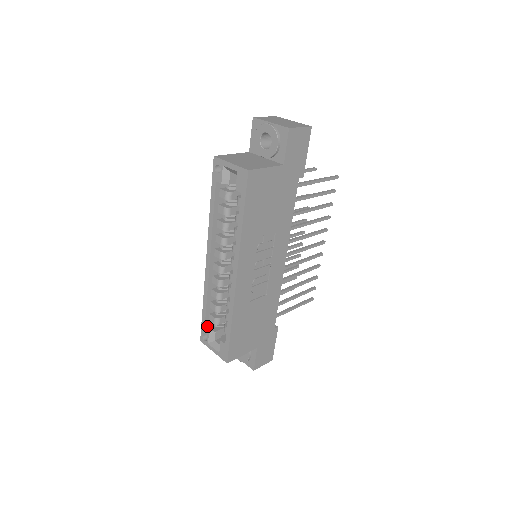
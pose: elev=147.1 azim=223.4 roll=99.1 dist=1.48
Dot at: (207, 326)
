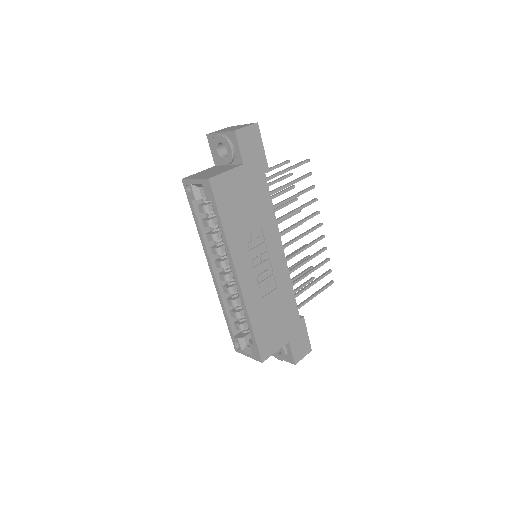
Dot at: (236, 335)
